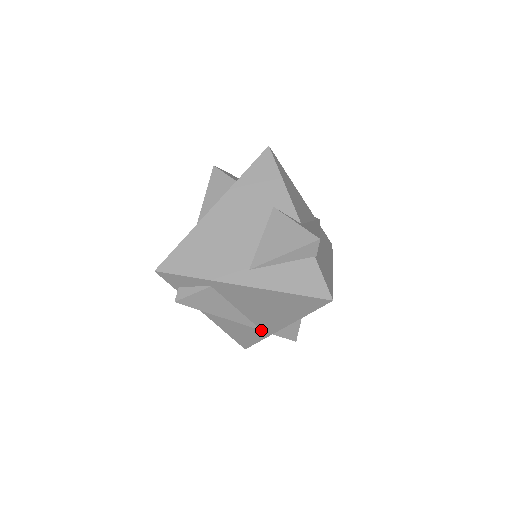
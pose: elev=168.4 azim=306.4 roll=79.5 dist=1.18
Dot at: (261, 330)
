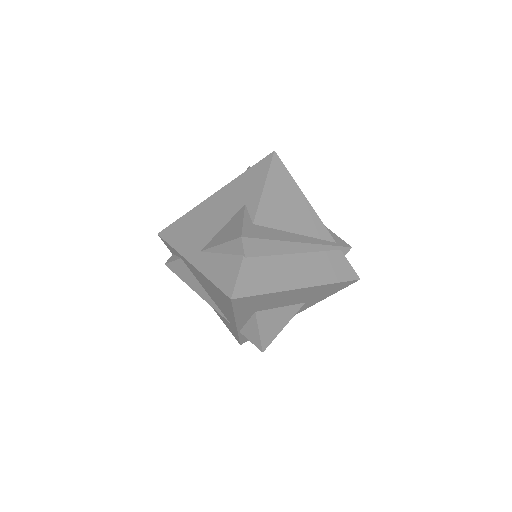
Dot at: (230, 323)
